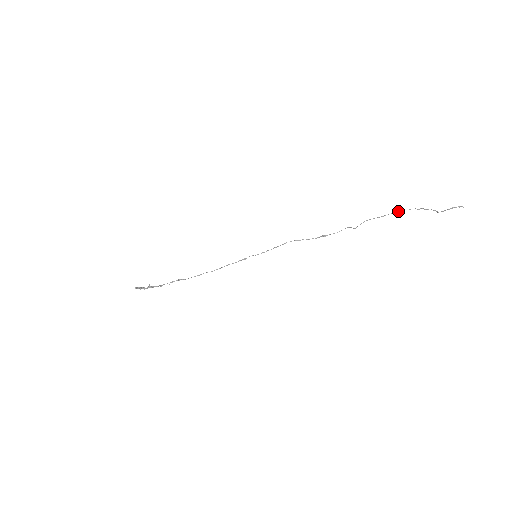
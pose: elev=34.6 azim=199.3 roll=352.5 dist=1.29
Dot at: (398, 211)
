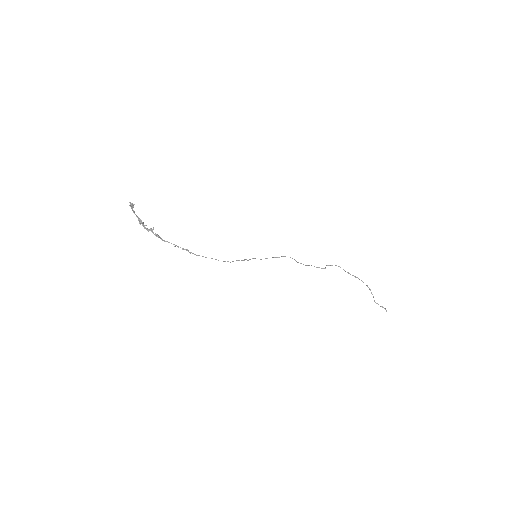
Dot at: occluded
